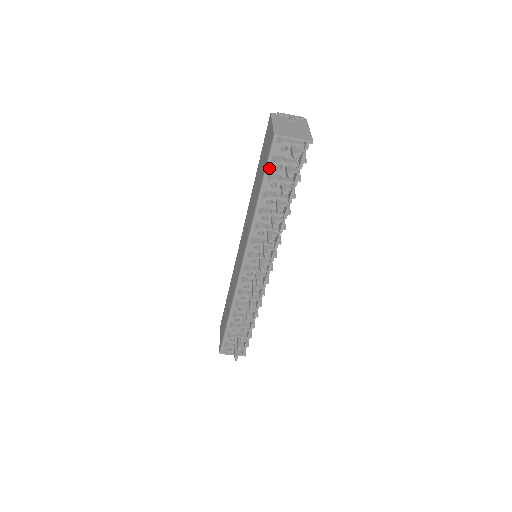
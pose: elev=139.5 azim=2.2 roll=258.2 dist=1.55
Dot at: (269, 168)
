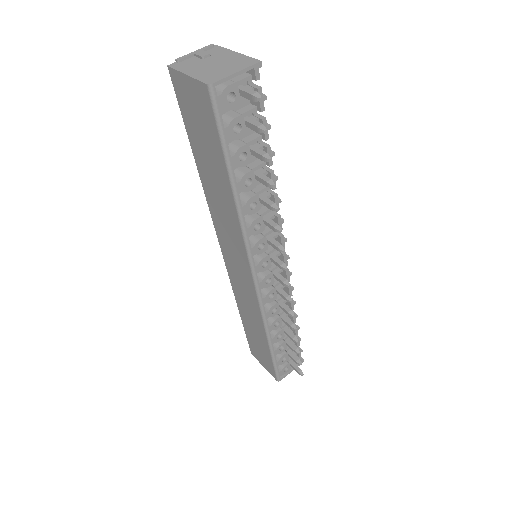
Dot at: (226, 138)
